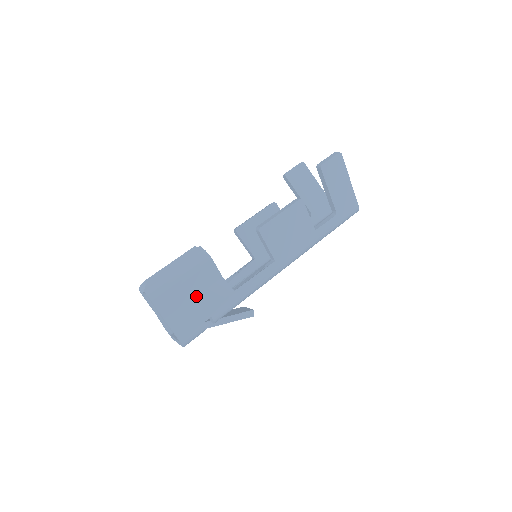
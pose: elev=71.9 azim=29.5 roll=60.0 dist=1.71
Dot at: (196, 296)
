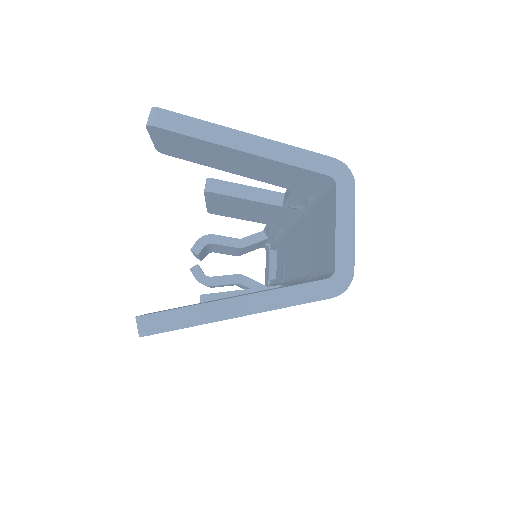
Dot at: (237, 284)
